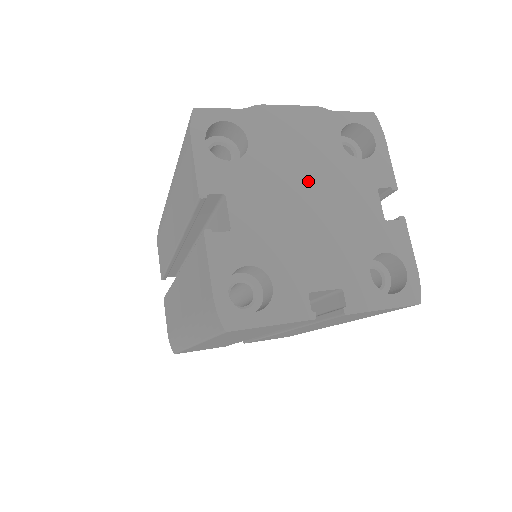
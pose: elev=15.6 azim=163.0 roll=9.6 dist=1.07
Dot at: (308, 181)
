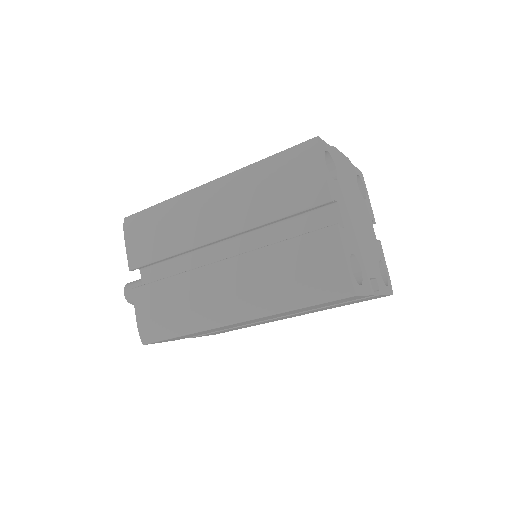
Dot at: (356, 206)
